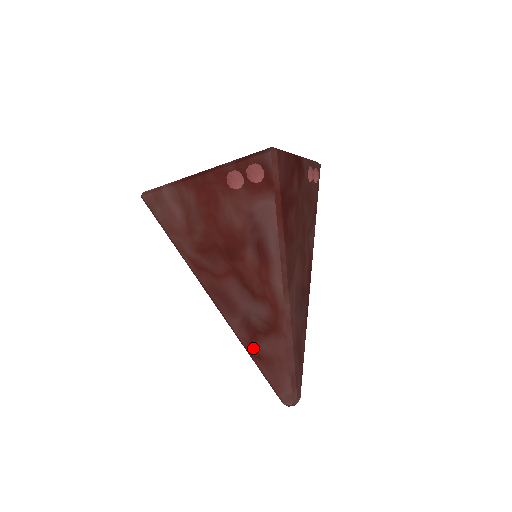
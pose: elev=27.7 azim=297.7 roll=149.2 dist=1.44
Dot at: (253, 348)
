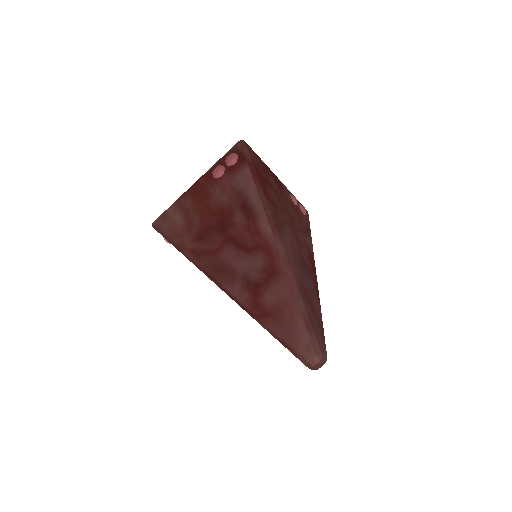
Dot at: (258, 307)
